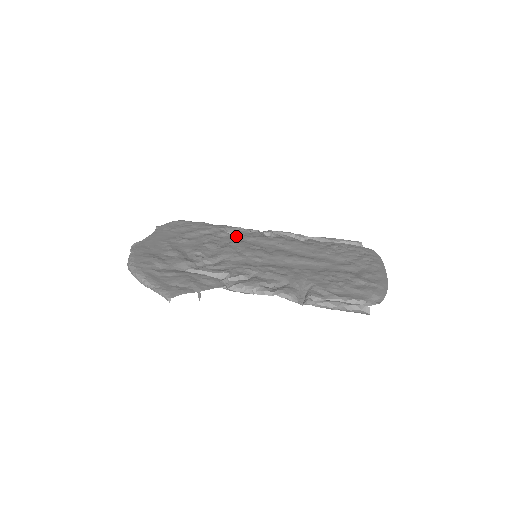
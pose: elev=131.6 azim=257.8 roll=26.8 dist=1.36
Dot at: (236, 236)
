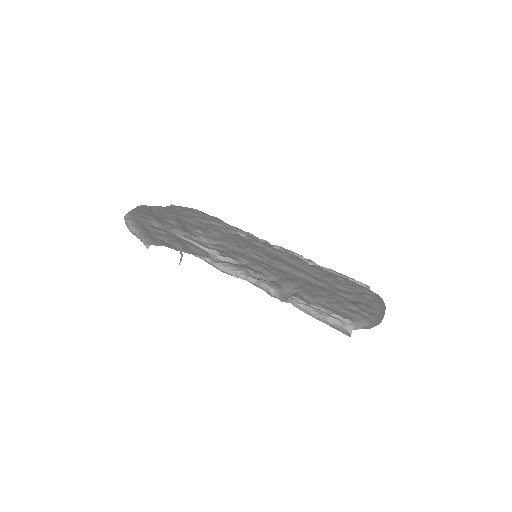
Dot at: (245, 238)
